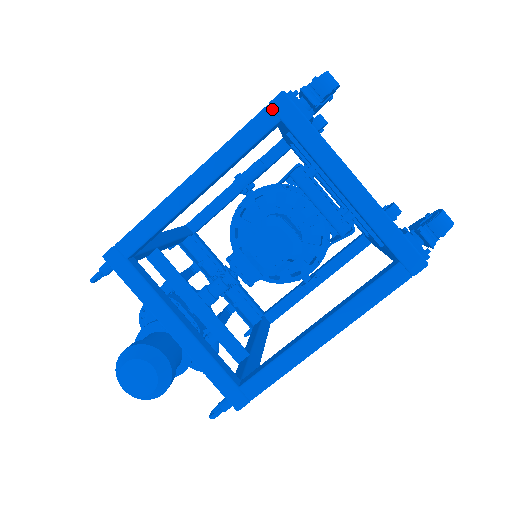
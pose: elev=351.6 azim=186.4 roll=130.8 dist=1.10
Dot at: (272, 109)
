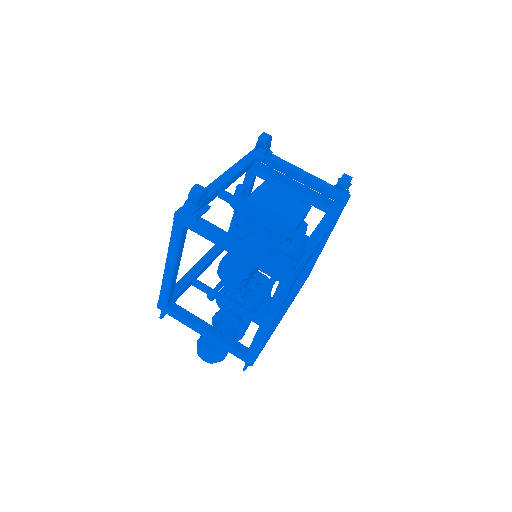
Dot at: (177, 222)
